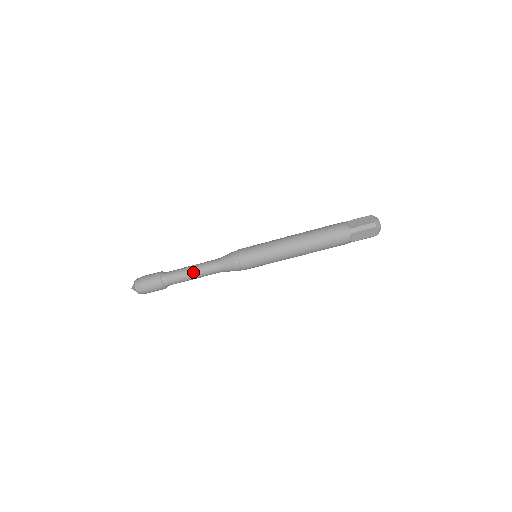
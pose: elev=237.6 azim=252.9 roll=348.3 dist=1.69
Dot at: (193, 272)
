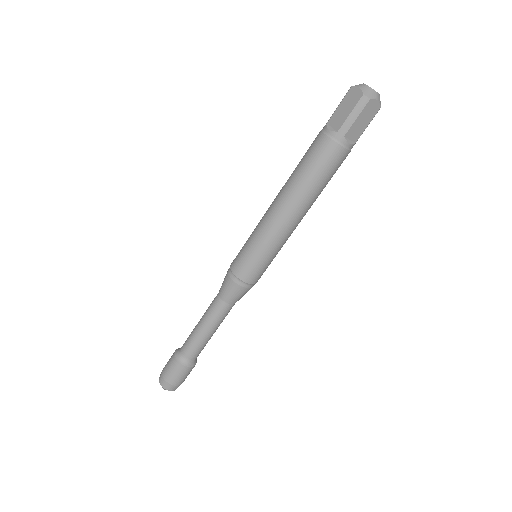
Dot at: (205, 329)
